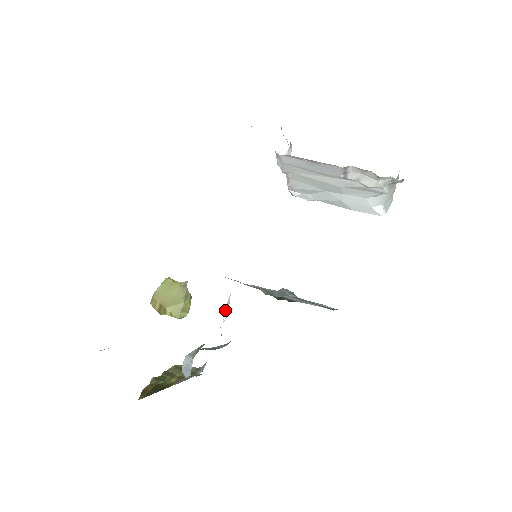
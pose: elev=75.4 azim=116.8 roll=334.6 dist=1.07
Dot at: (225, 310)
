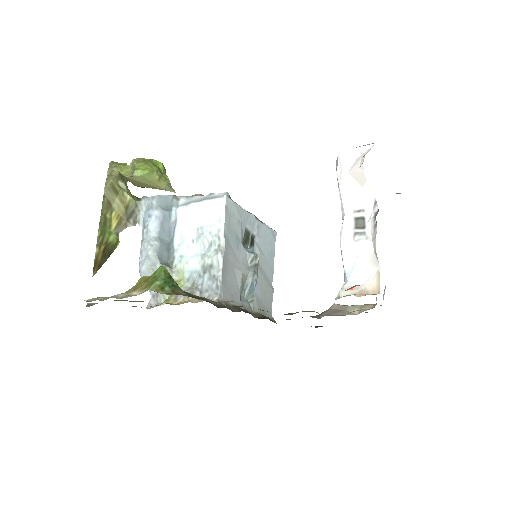
Dot at: (199, 244)
